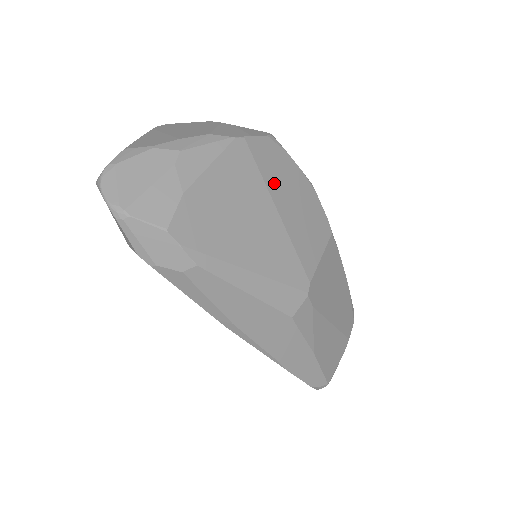
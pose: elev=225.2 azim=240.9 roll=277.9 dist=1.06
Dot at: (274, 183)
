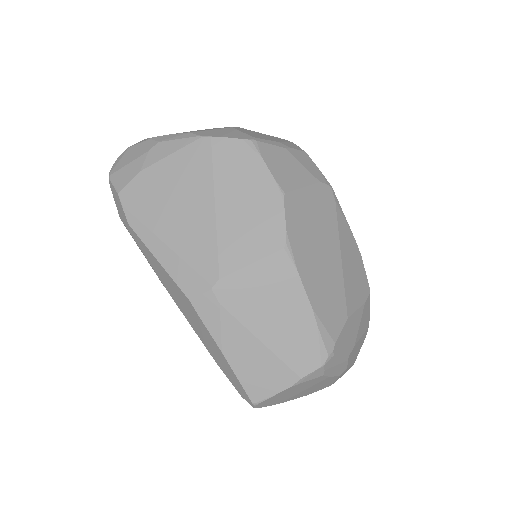
Dot at: (226, 181)
